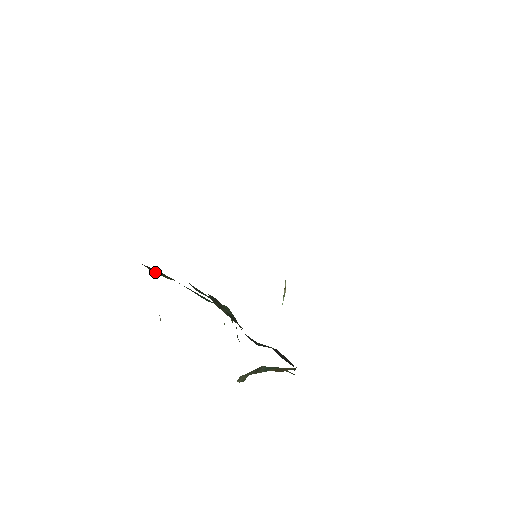
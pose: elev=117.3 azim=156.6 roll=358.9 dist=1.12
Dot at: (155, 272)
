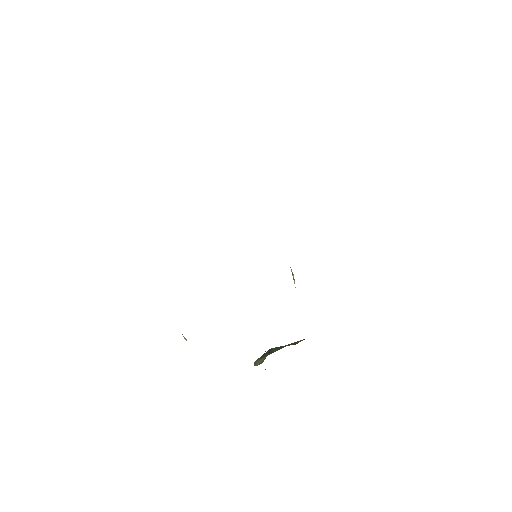
Dot at: occluded
